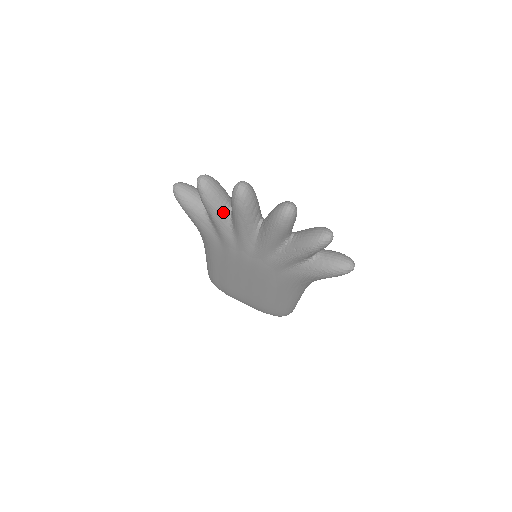
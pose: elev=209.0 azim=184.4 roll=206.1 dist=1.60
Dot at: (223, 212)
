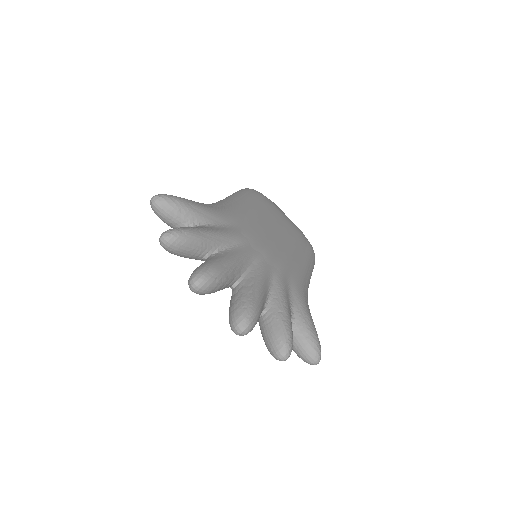
Dot at: (196, 259)
